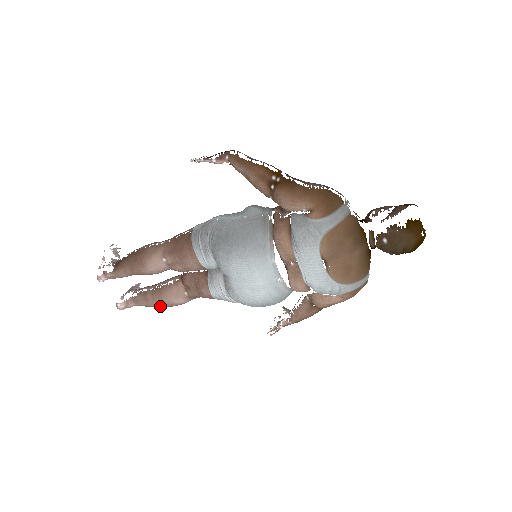
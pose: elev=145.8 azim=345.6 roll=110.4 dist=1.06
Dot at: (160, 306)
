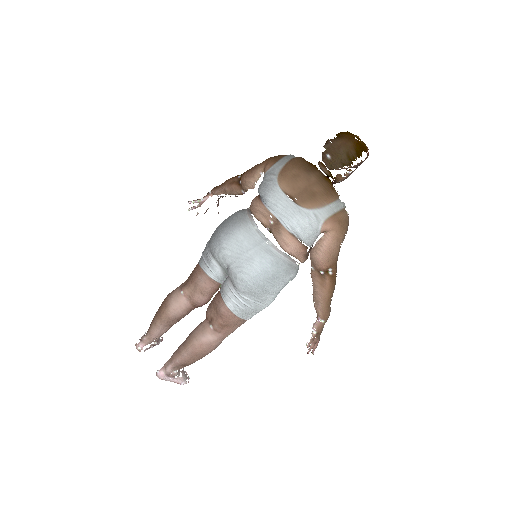
Dot at: (192, 353)
